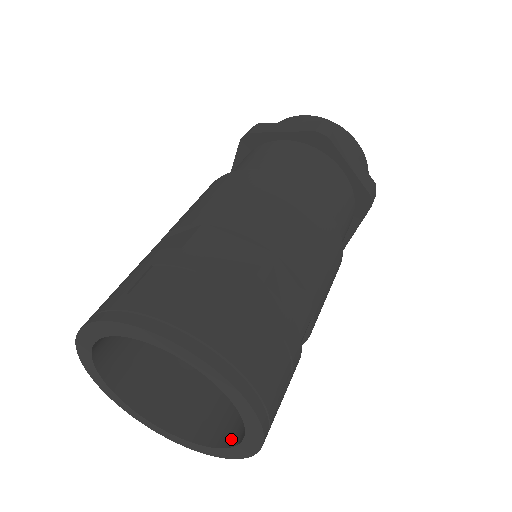
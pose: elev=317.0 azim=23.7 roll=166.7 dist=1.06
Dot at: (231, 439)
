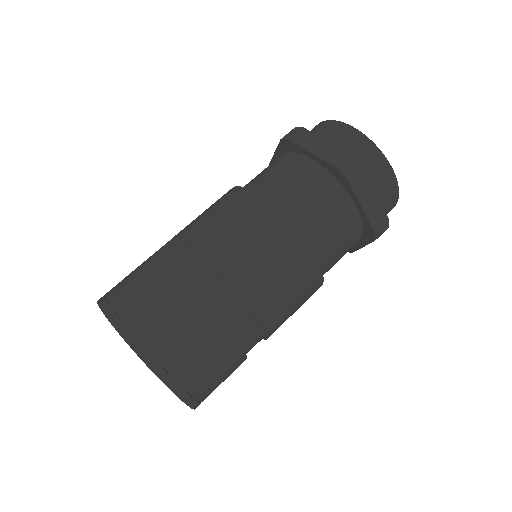
Dot at: occluded
